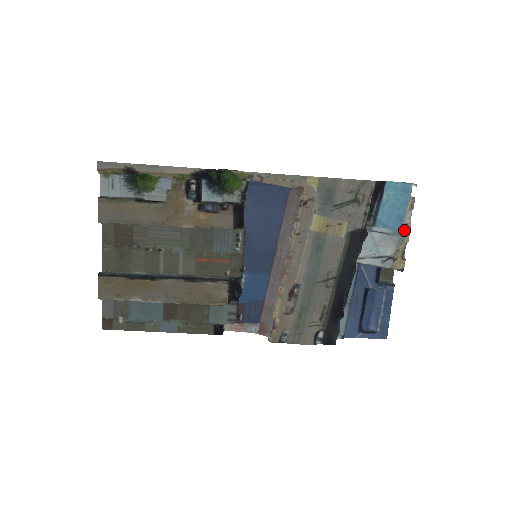
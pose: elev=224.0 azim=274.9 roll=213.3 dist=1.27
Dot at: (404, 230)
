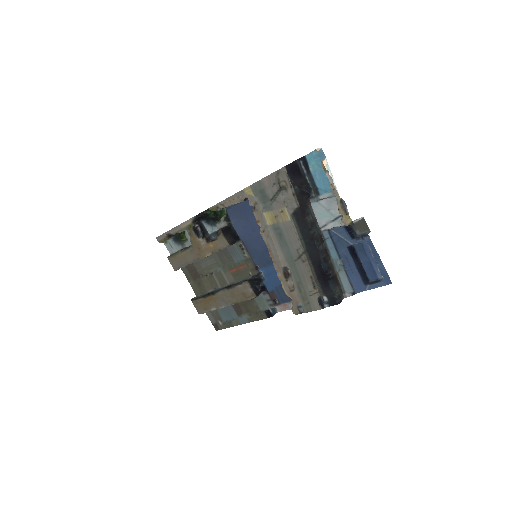
Dot at: (332, 191)
